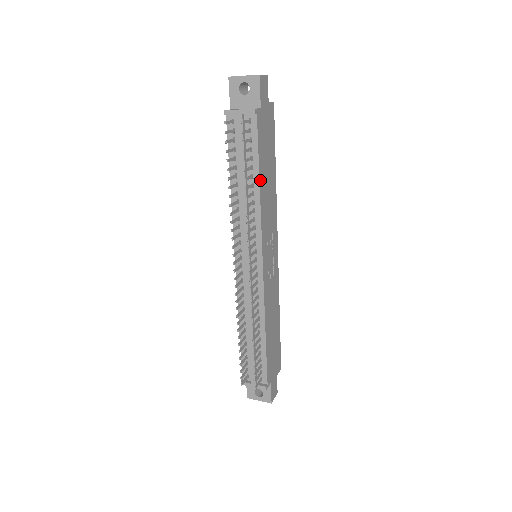
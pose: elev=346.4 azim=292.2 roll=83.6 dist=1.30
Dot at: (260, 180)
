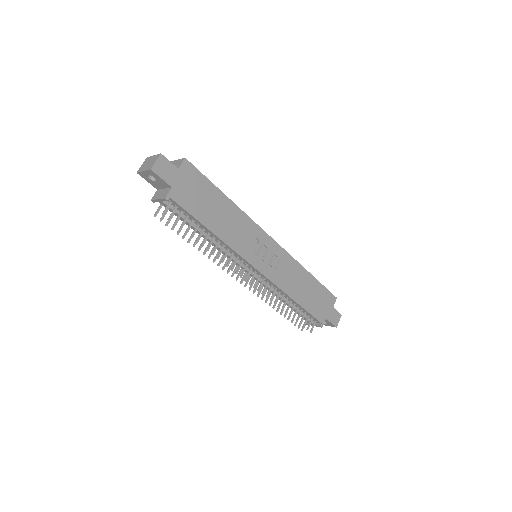
Dot at: (211, 229)
